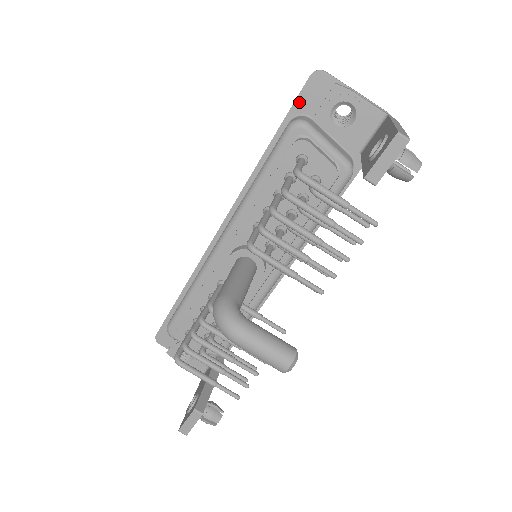
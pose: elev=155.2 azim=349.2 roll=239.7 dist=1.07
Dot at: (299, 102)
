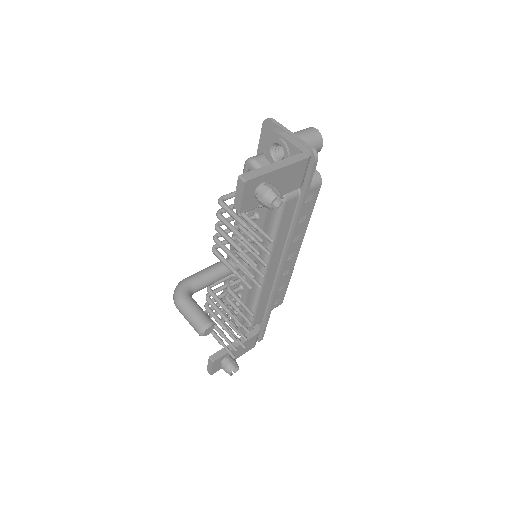
Dot at: (261, 142)
